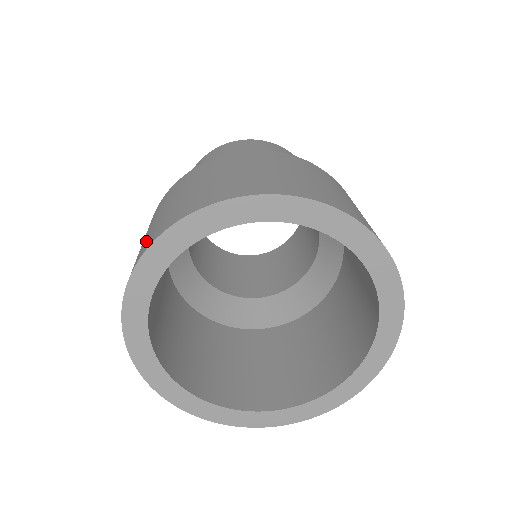
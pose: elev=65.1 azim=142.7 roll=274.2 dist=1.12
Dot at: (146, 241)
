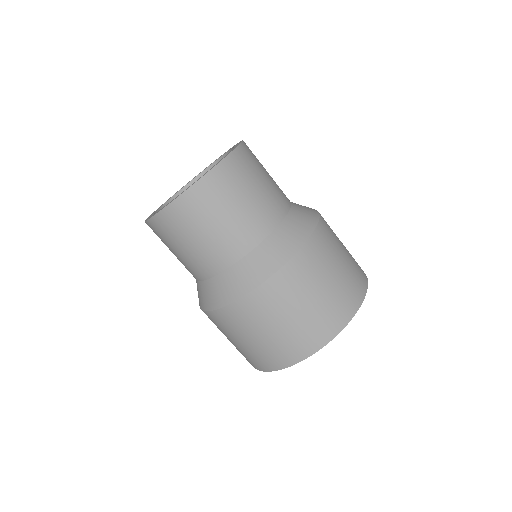
Dot at: (255, 359)
